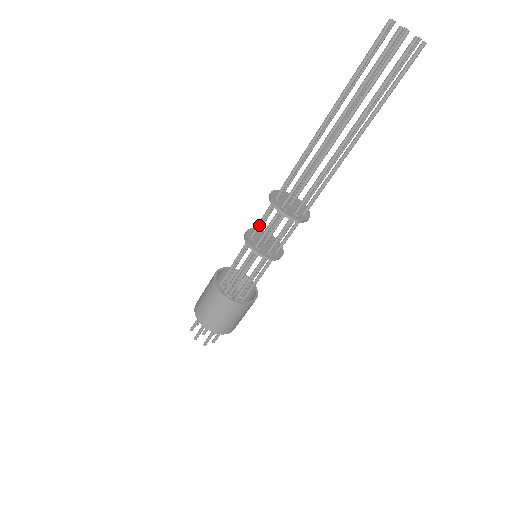
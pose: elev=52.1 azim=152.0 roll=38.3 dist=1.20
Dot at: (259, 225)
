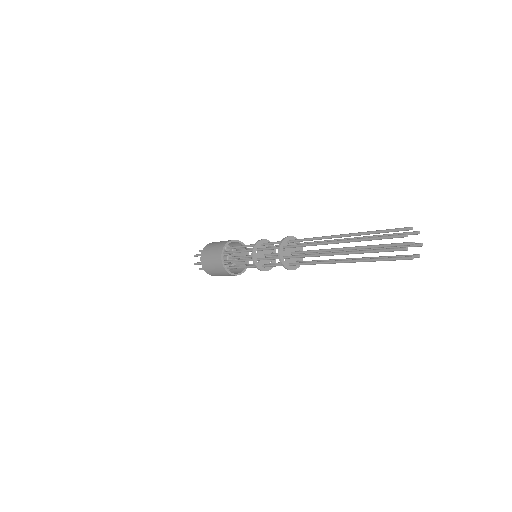
Dot at: occluded
